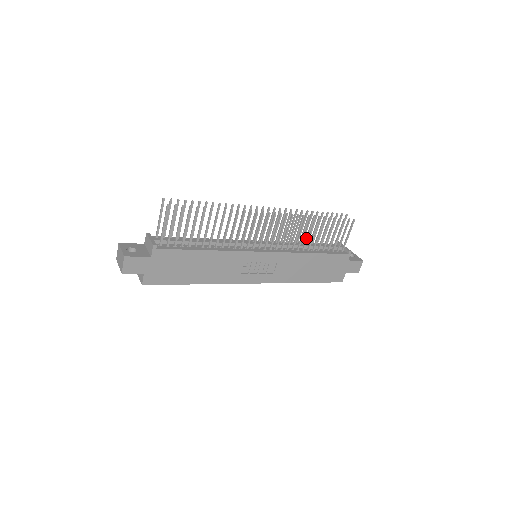
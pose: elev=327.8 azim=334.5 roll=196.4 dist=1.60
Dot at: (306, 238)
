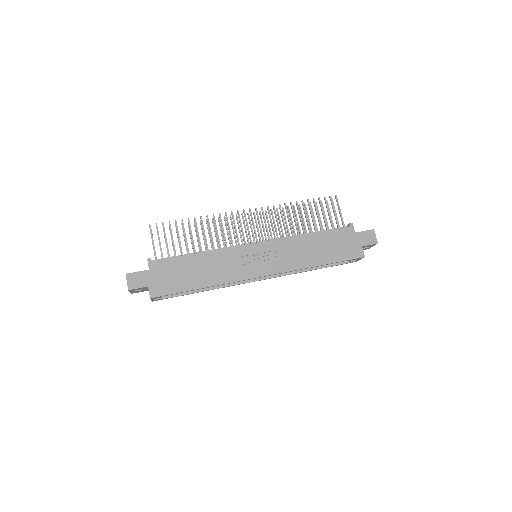
Dot at: (295, 224)
